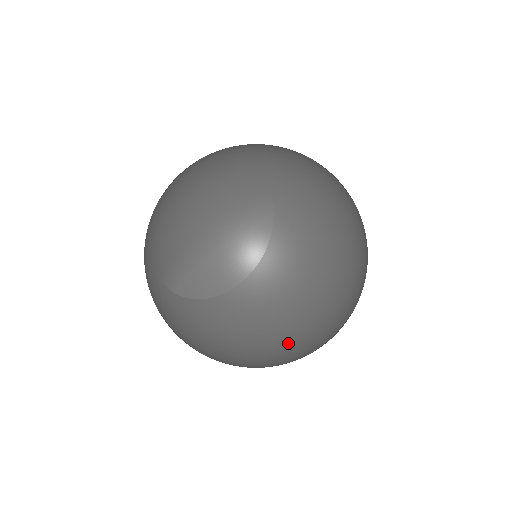
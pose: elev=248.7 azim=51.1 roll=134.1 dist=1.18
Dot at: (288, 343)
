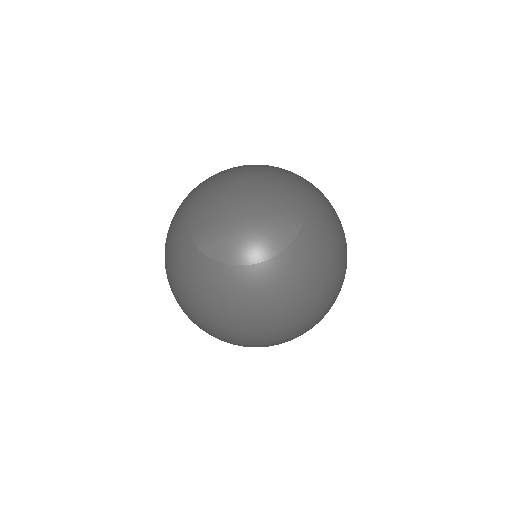
Dot at: (263, 326)
